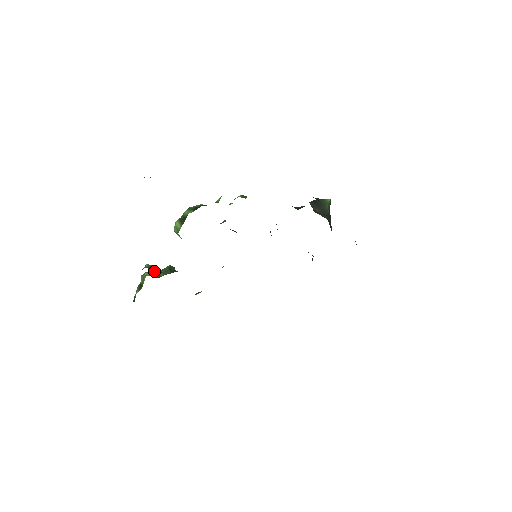
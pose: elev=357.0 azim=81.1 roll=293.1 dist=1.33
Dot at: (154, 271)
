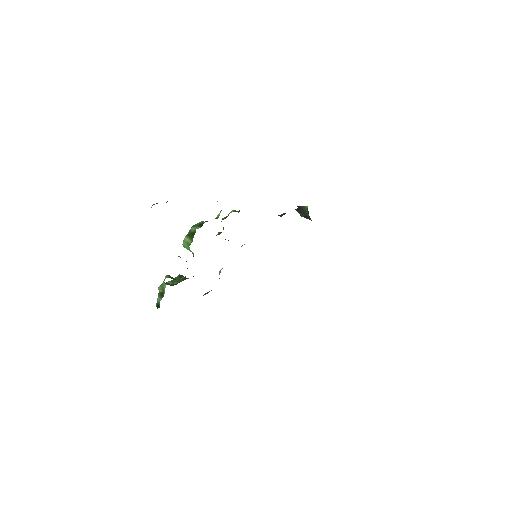
Dot at: occluded
